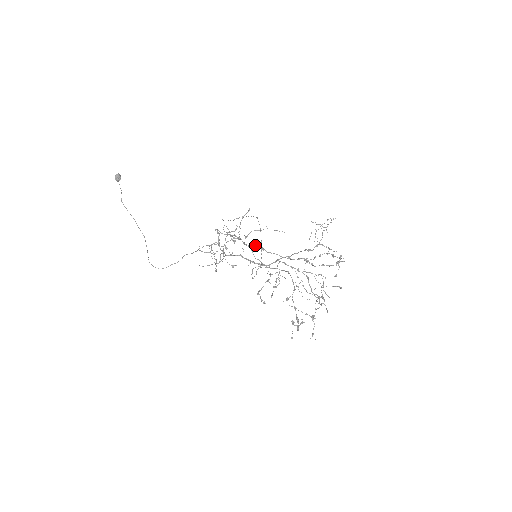
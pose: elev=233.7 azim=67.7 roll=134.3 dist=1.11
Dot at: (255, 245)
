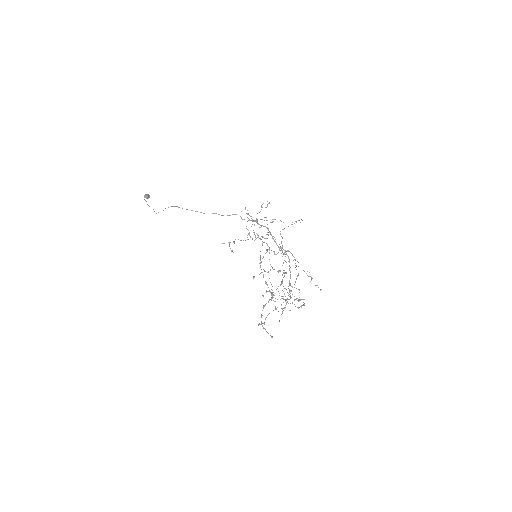
Dot at: occluded
